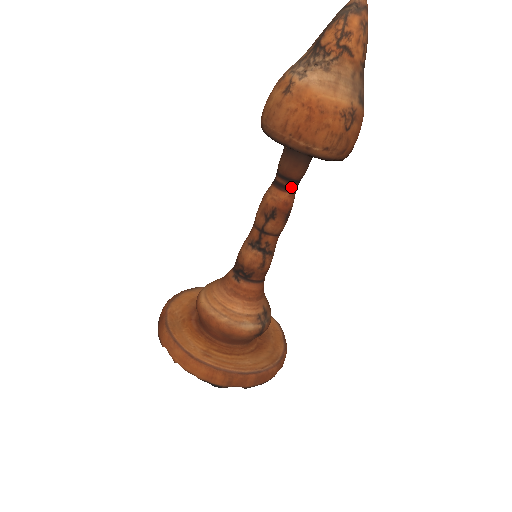
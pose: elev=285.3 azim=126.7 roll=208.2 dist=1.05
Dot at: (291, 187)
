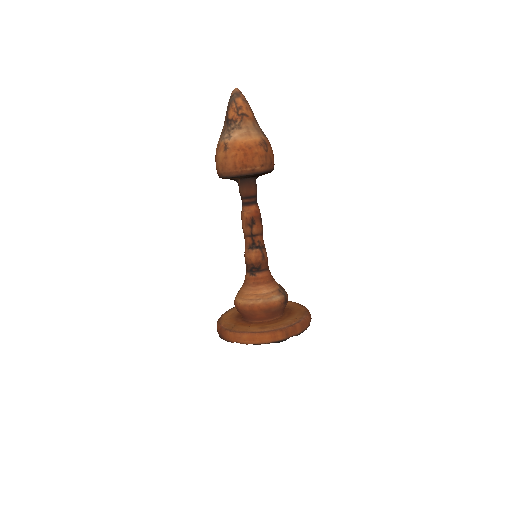
Dot at: (254, 201)
